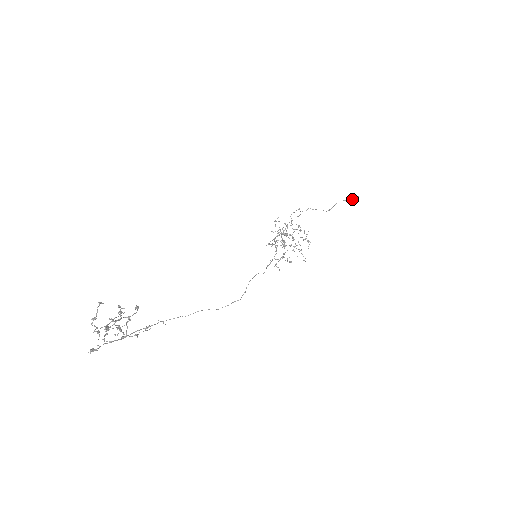
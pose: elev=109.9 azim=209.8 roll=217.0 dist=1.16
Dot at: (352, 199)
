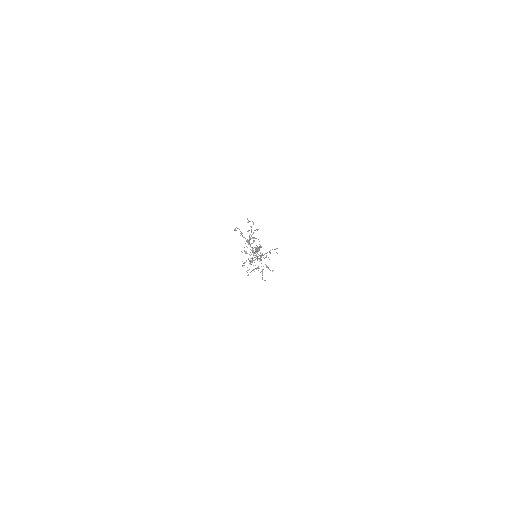
Dot at: (258, 250)
